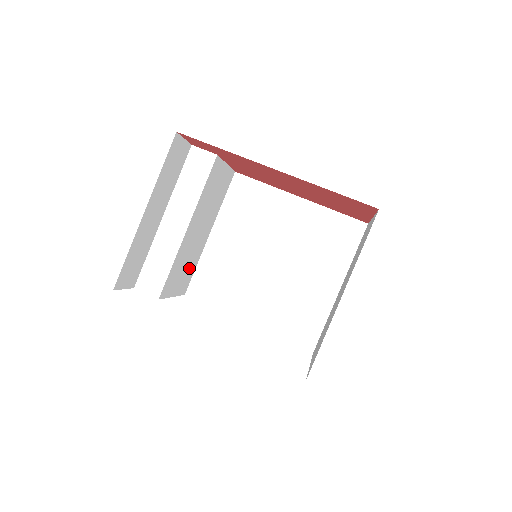
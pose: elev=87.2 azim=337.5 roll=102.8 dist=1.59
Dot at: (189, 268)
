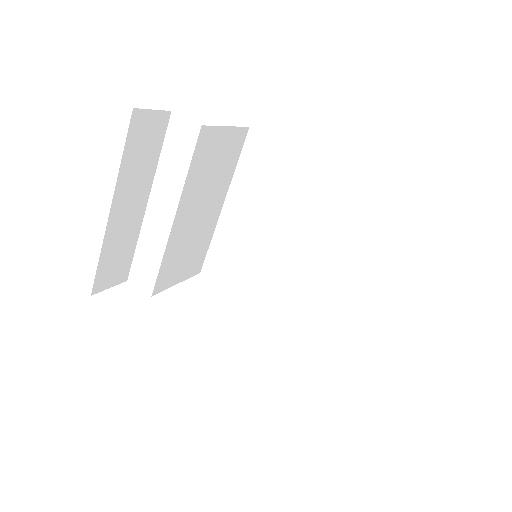
Dot at: (197, 249)
